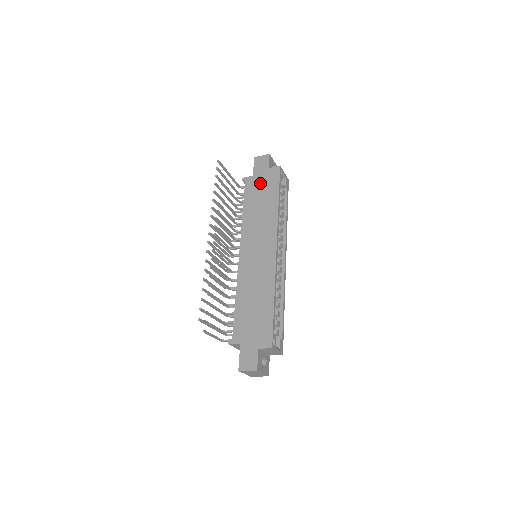
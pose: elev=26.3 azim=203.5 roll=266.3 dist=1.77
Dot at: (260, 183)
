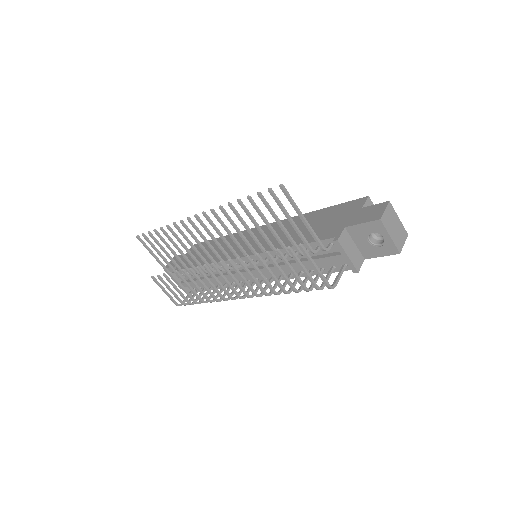
Dot at: occluded
